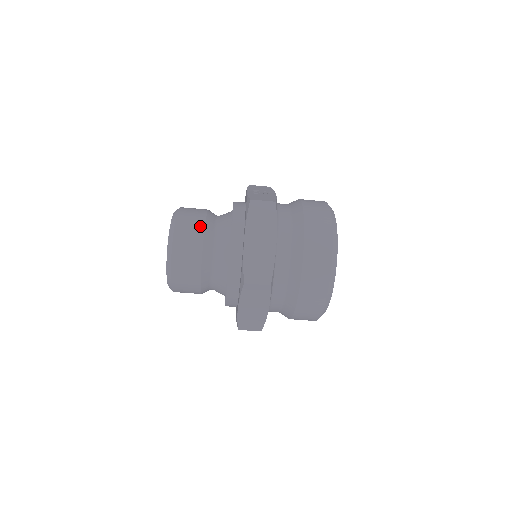
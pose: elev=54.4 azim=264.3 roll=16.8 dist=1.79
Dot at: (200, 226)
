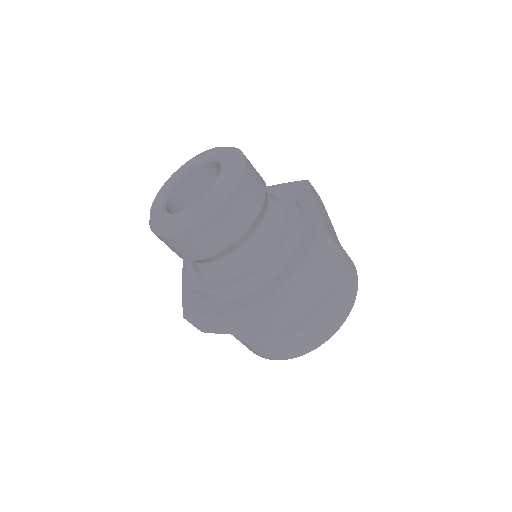
Dot at: (257, 208)
